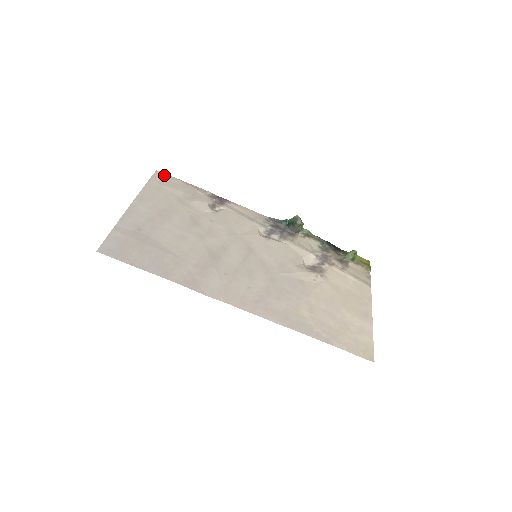
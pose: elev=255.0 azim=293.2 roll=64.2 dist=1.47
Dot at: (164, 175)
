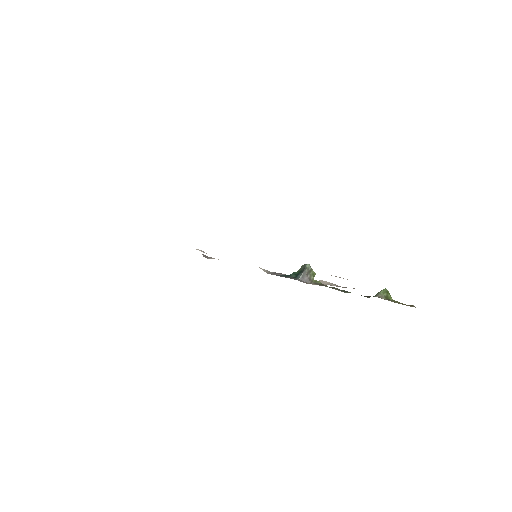
Dot at: occluded
